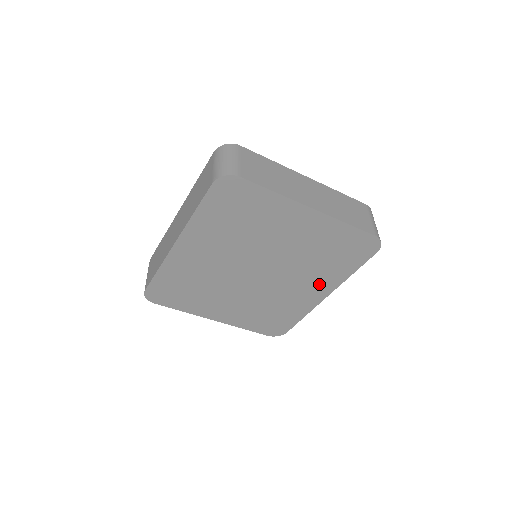
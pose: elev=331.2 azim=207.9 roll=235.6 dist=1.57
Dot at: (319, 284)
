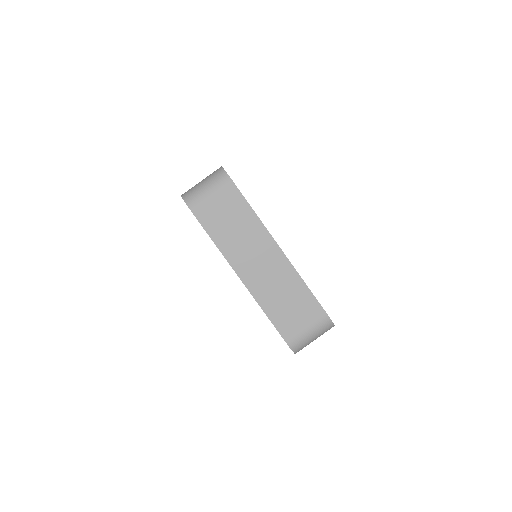
Dot at: occluded
